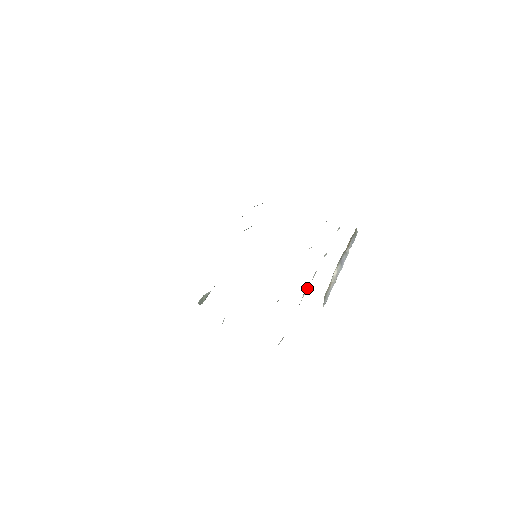
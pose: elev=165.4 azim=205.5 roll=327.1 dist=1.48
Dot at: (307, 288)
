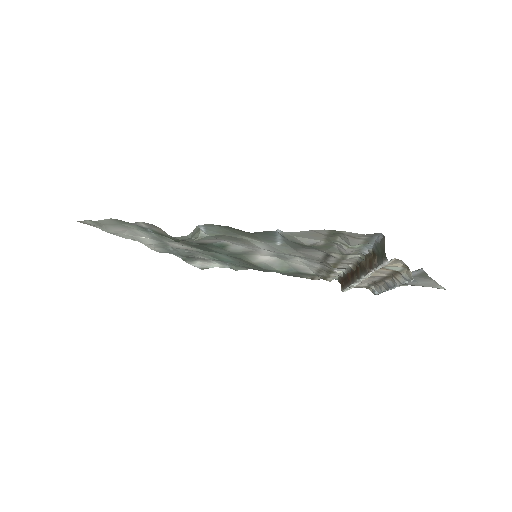
Dot at: occluded
